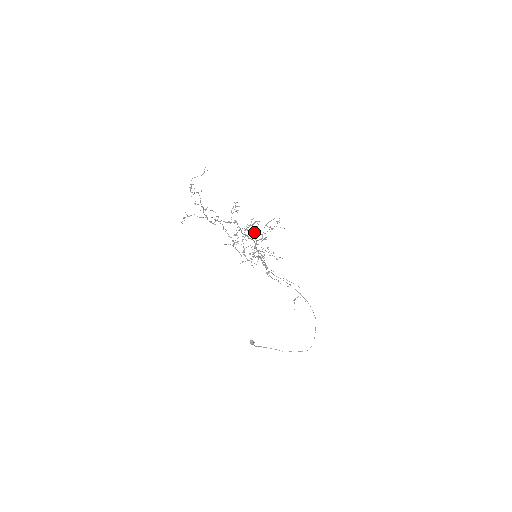
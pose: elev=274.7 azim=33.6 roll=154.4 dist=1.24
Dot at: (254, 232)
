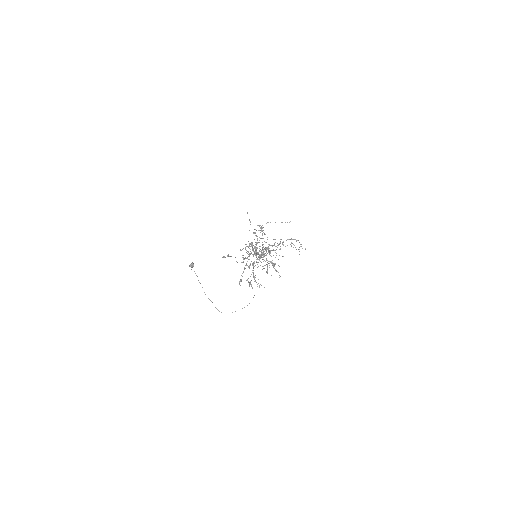
Dot at: (271, 262)
